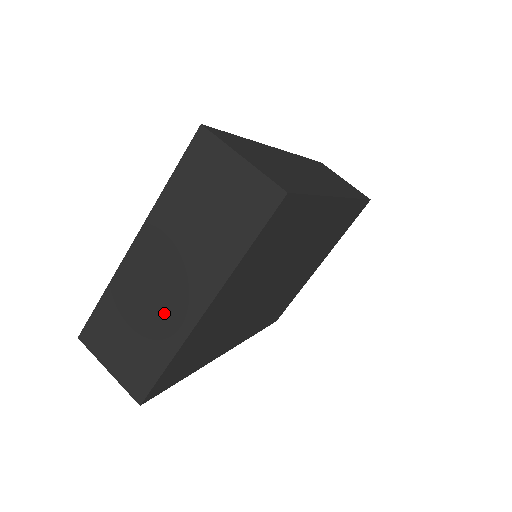
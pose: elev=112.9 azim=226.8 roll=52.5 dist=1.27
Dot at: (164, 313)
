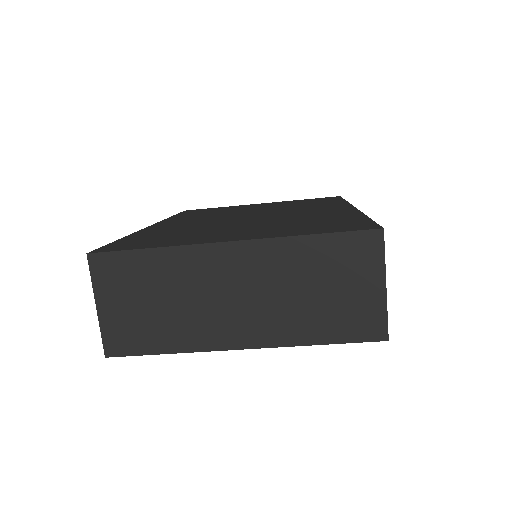
Dot at: (203, 318)
